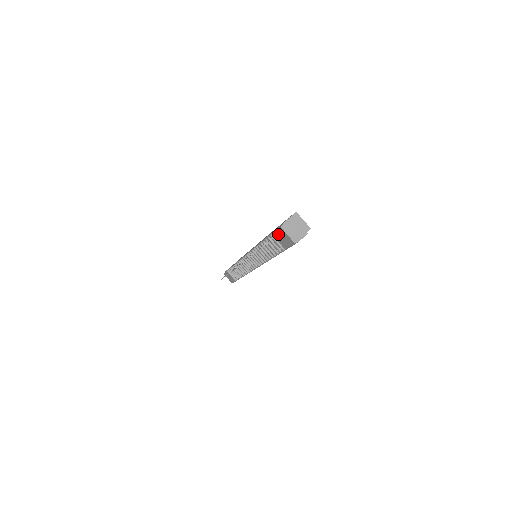
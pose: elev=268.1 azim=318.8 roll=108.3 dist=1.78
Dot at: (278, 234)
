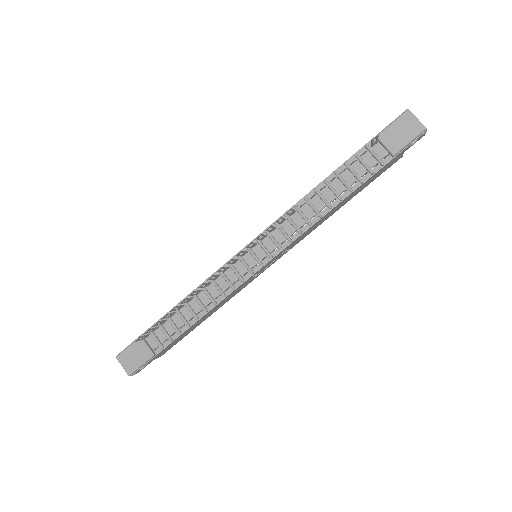
Dot at: (394, 127)
